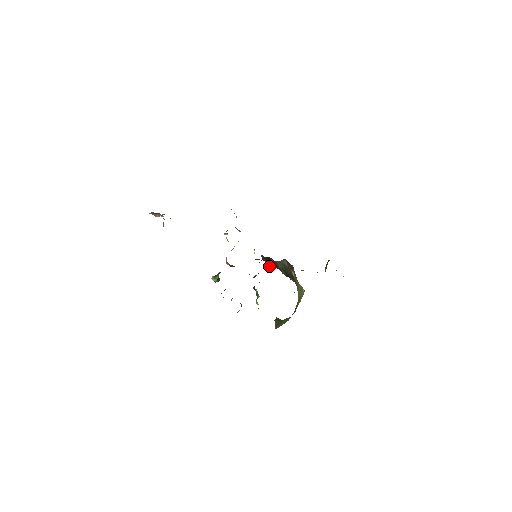
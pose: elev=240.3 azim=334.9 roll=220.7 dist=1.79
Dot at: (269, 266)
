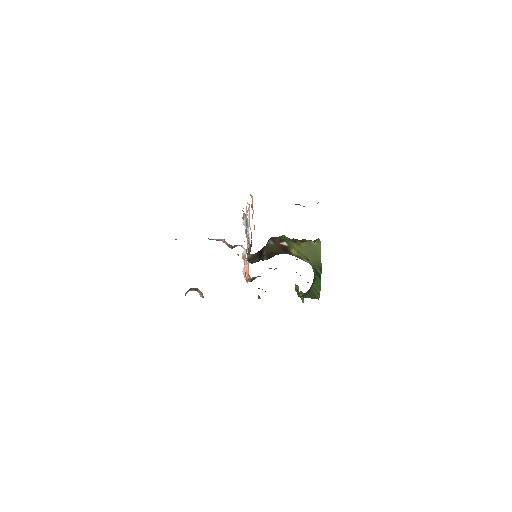
Dot at: occluded
